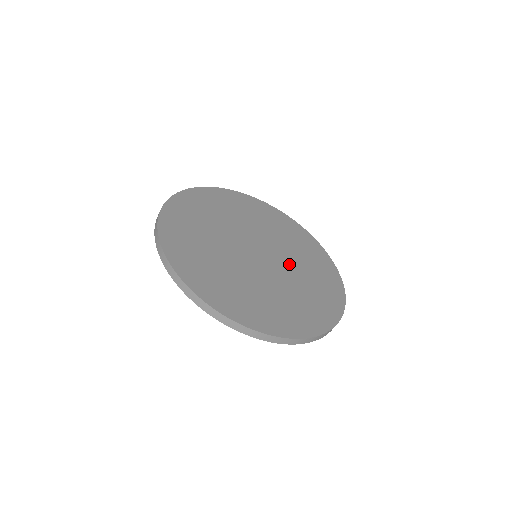
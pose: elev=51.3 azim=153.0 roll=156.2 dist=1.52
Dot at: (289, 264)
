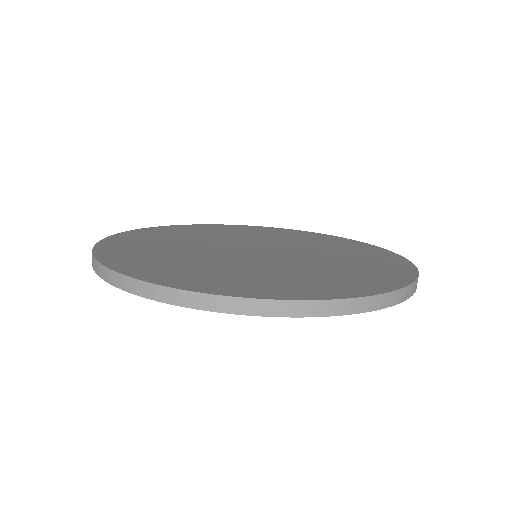
Dot at: (298, 261)
